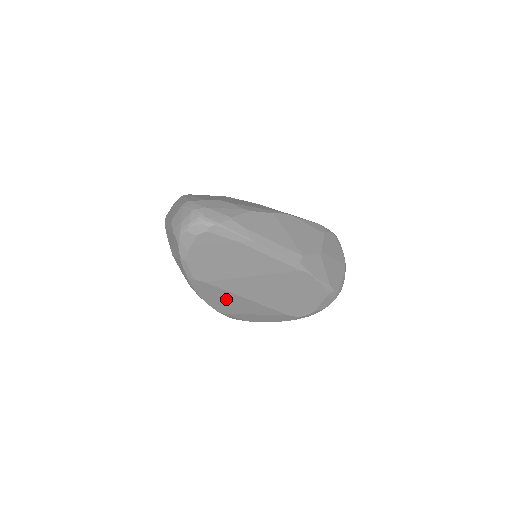
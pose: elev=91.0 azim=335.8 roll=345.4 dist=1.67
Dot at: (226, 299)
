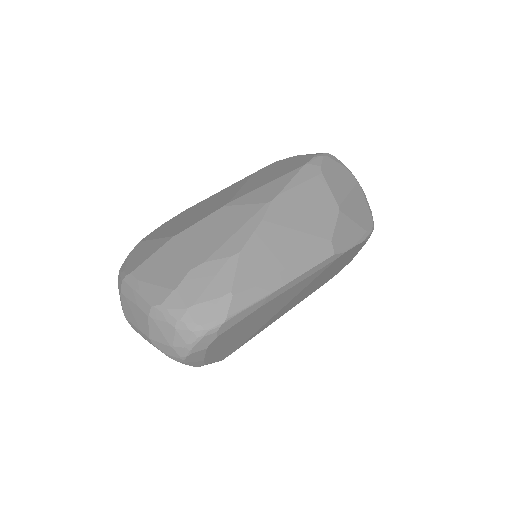
Dot at: occluded
